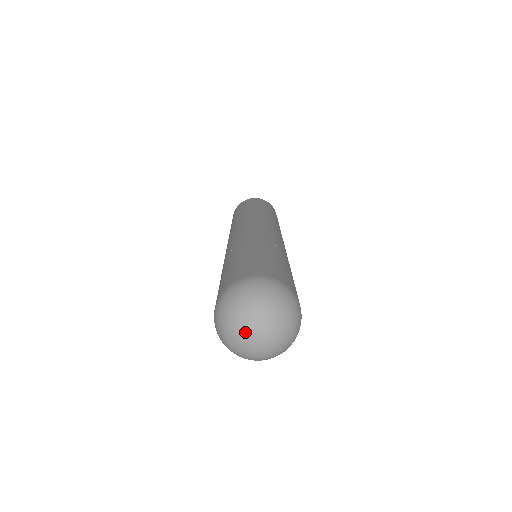
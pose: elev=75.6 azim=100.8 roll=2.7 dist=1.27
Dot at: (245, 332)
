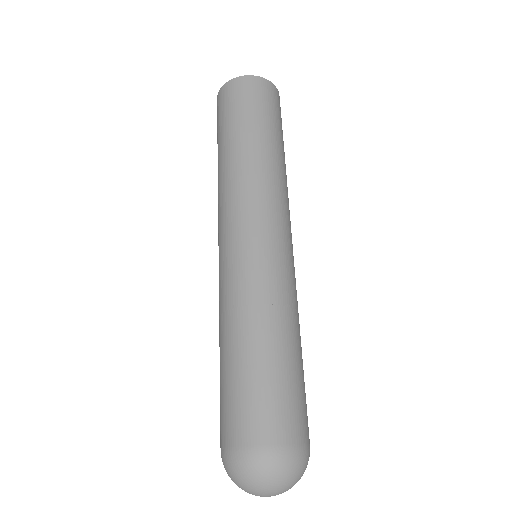
Dot at: occluded
